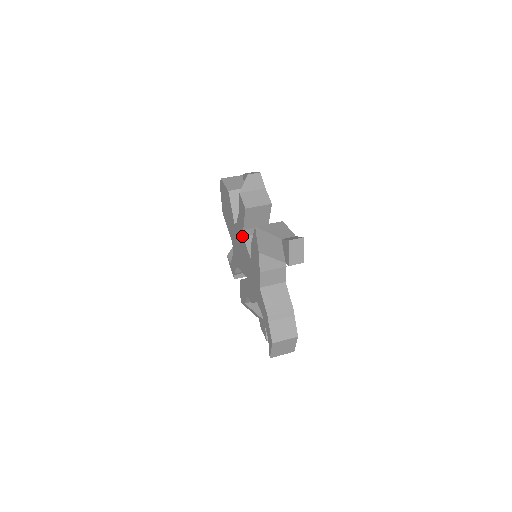
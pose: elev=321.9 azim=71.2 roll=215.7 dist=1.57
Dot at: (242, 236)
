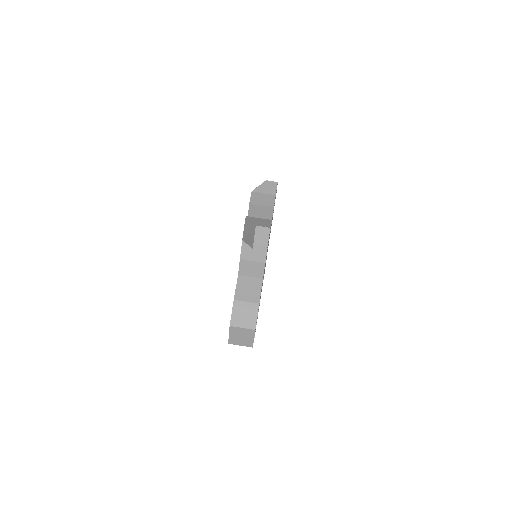
Dot at: occluded
